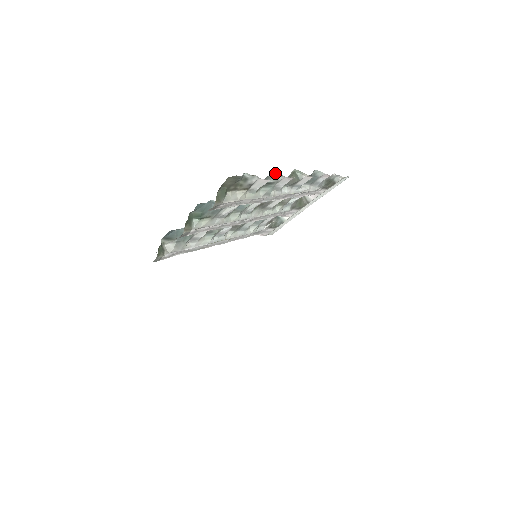
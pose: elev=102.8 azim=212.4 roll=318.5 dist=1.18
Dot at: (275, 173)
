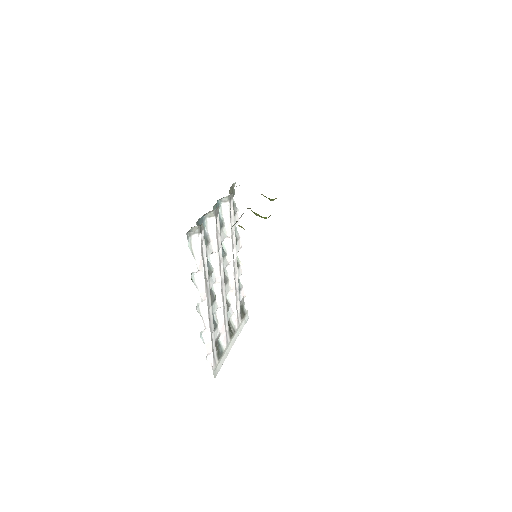
Dot at: (236, 228)
